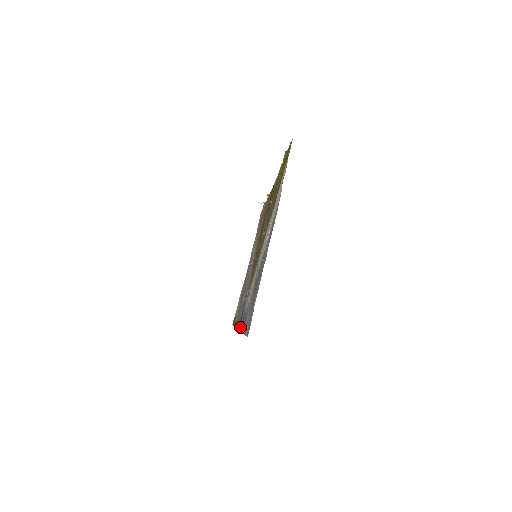
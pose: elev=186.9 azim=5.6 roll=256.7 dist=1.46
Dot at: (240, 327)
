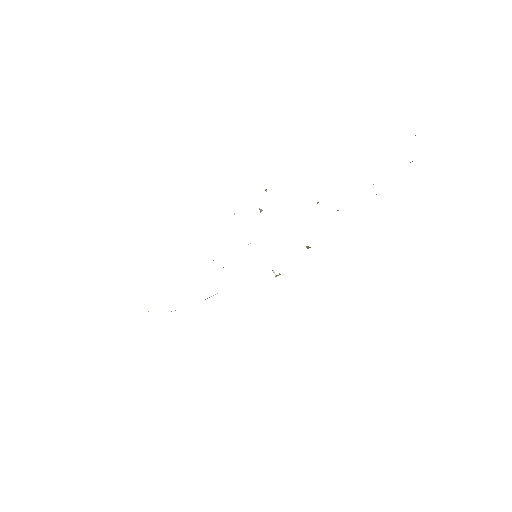
Dot at: occluded
